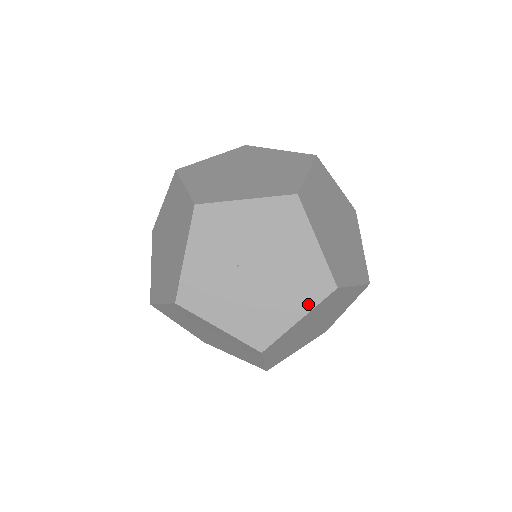
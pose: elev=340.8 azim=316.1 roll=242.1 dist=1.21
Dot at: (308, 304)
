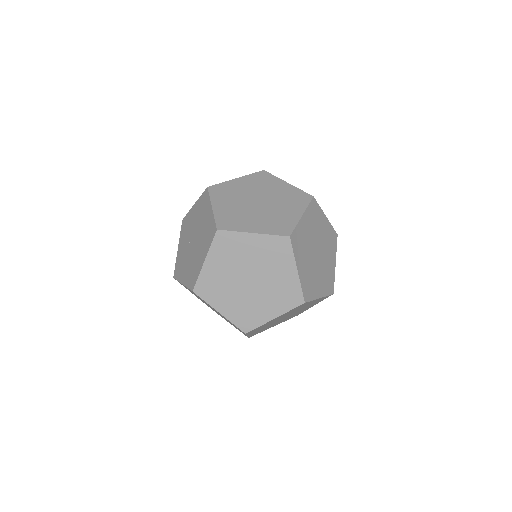
Dot at: (207, 248)
